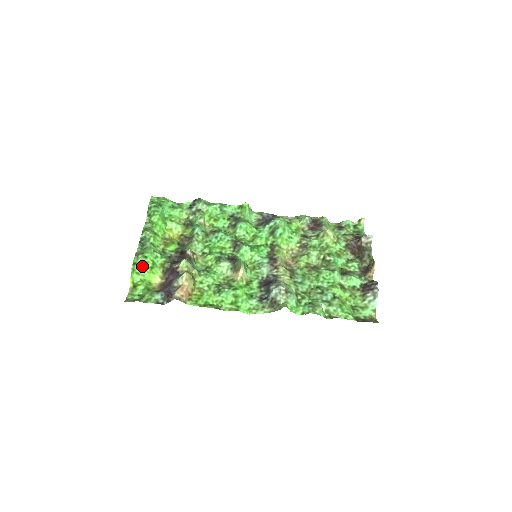
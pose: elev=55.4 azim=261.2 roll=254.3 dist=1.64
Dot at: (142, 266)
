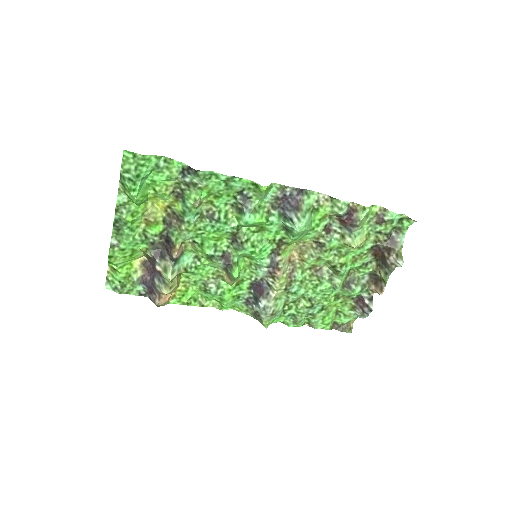
Dot at: (120, 258)
